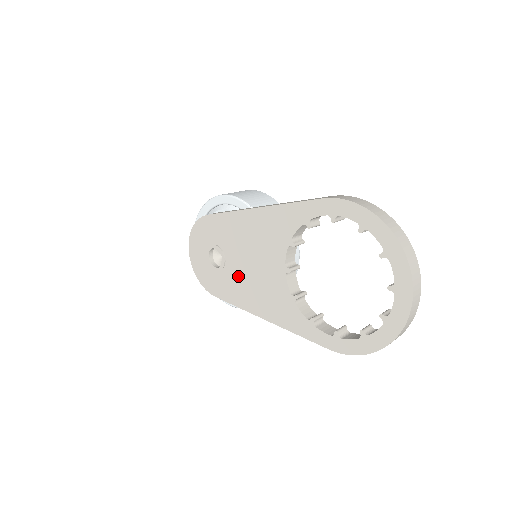
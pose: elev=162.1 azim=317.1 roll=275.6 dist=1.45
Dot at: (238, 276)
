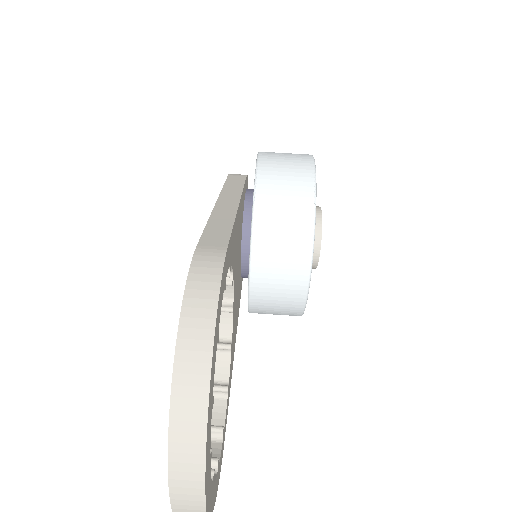
Dot at: occluded
